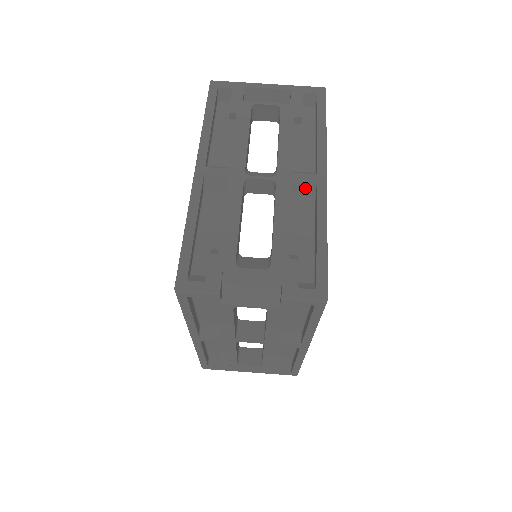
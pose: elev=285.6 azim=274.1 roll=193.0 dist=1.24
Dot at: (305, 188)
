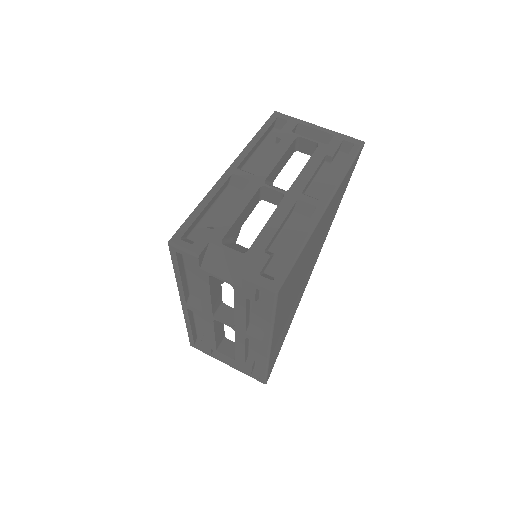
Dot at: (306, 208)
